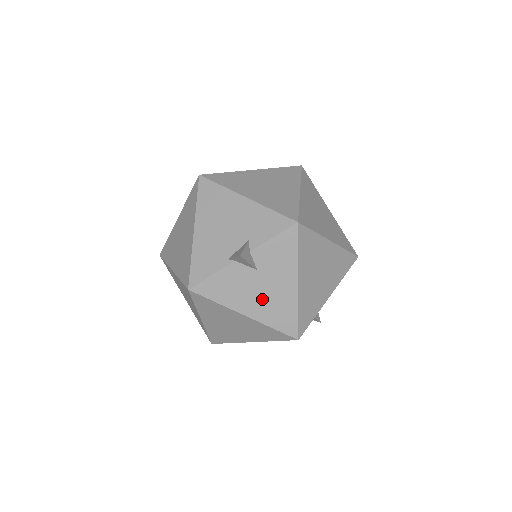
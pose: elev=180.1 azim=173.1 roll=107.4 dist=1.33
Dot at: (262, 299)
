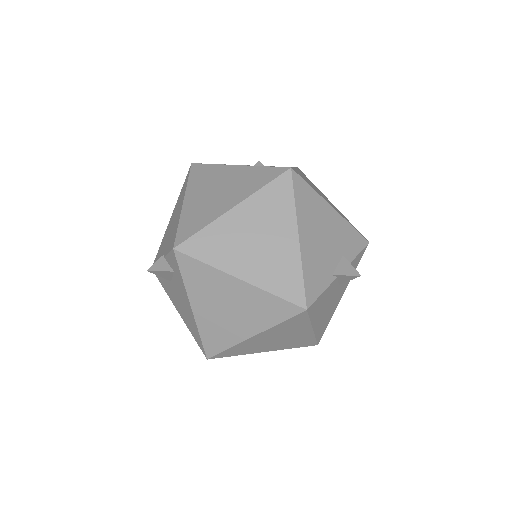
Dot at: (326, 312)
